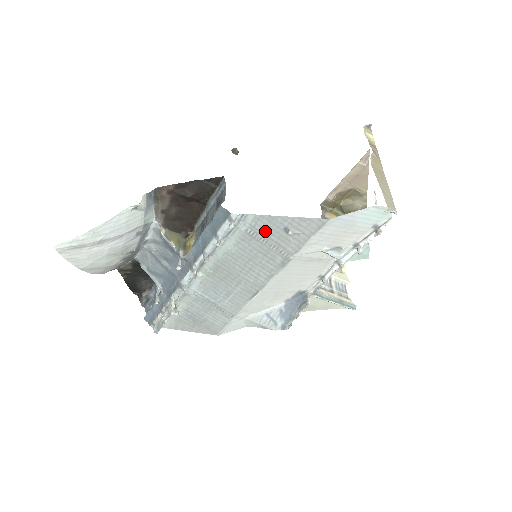
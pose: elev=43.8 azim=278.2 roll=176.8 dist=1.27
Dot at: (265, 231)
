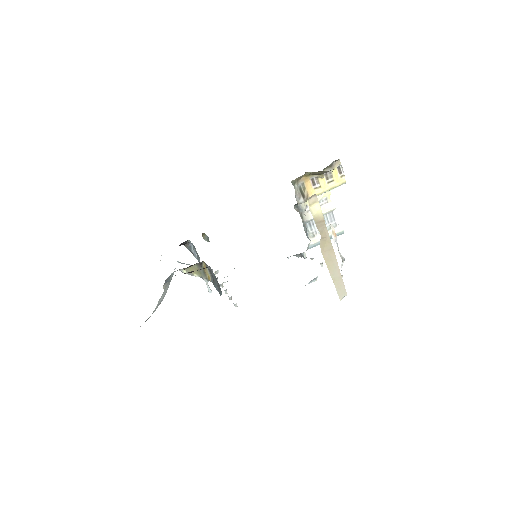
Dot at: occluded
